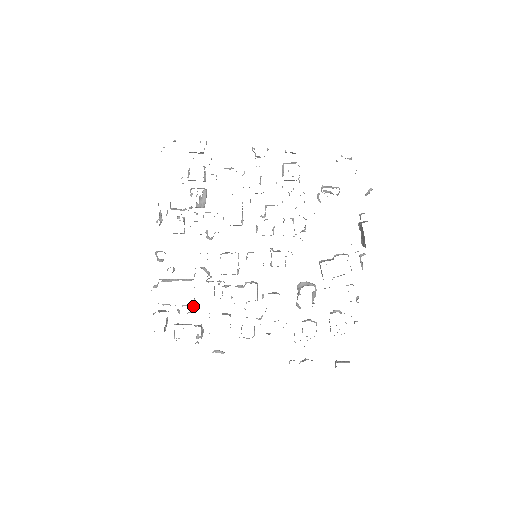
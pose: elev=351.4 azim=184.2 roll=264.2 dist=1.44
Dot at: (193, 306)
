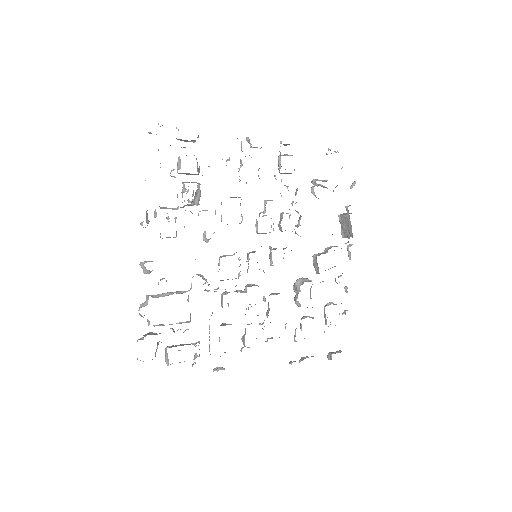
Dot at: occluded
